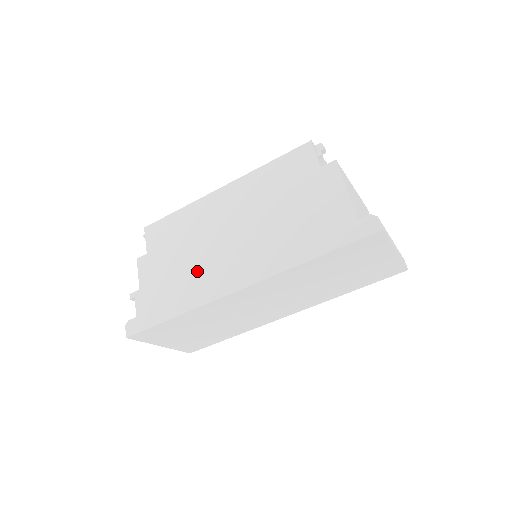
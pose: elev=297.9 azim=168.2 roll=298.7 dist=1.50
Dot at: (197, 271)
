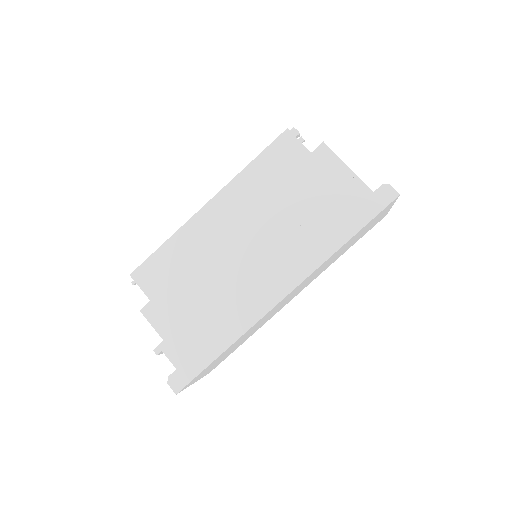
Dot at: (226, 297)
